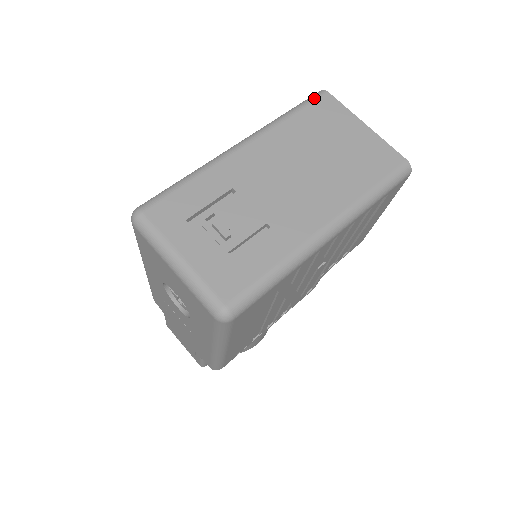
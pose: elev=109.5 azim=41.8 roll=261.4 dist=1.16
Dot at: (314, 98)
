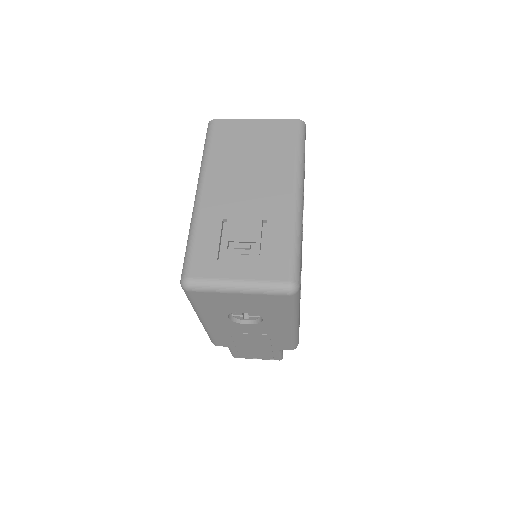
Dot at: (211, 130)
